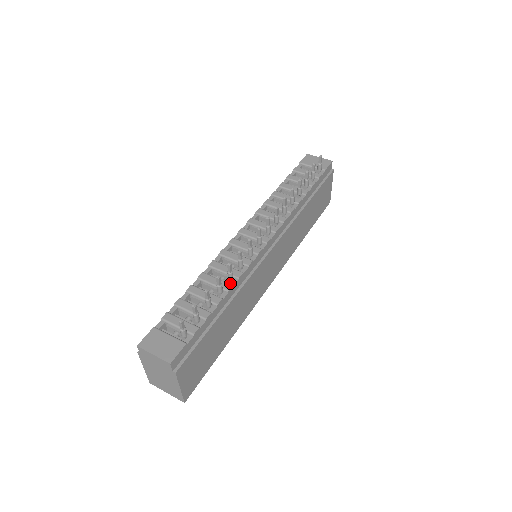
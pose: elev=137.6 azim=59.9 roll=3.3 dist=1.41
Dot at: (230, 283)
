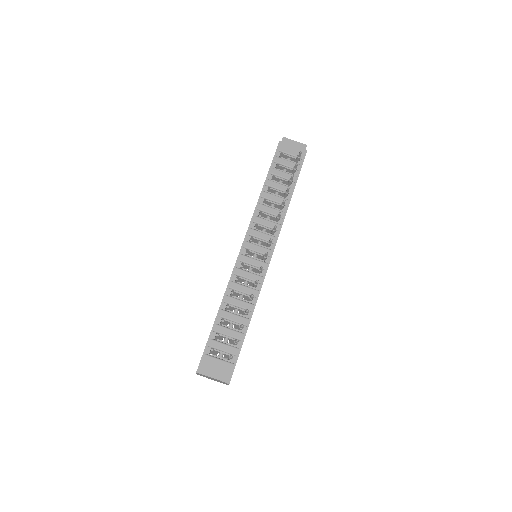
Dot at: (250, 302)
